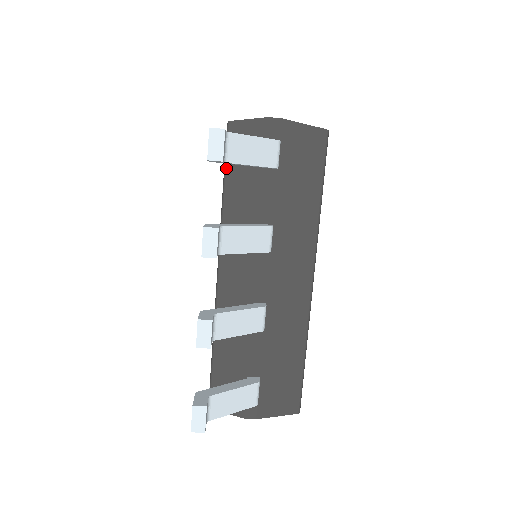
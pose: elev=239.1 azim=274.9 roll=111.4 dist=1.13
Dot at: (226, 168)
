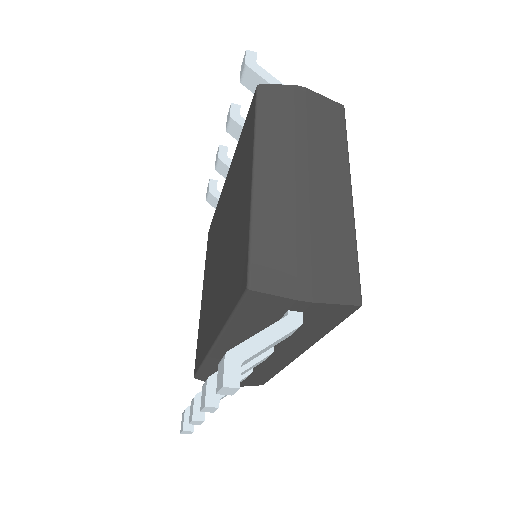
Dot at: (237, 310)
